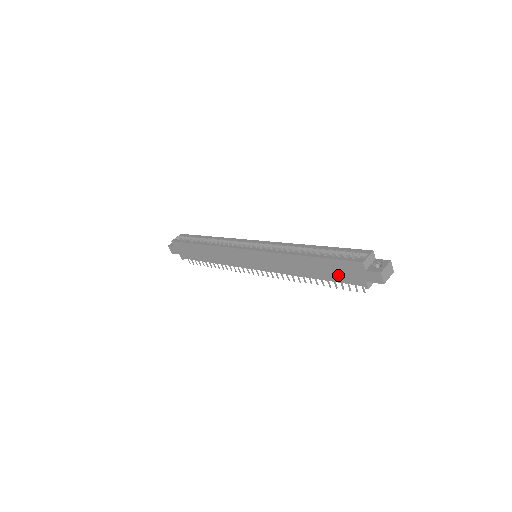
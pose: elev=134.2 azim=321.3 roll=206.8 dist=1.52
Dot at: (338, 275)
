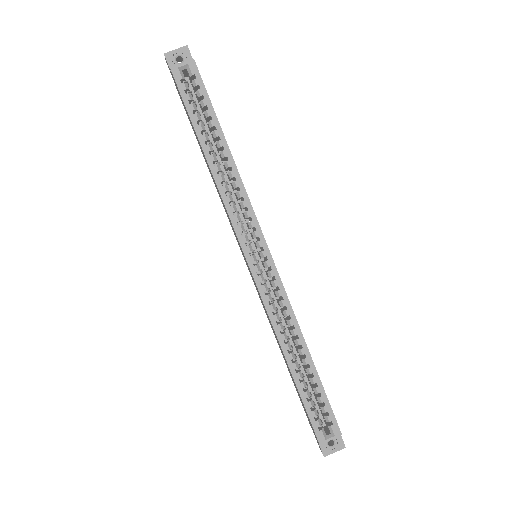
Dot at: occluded
